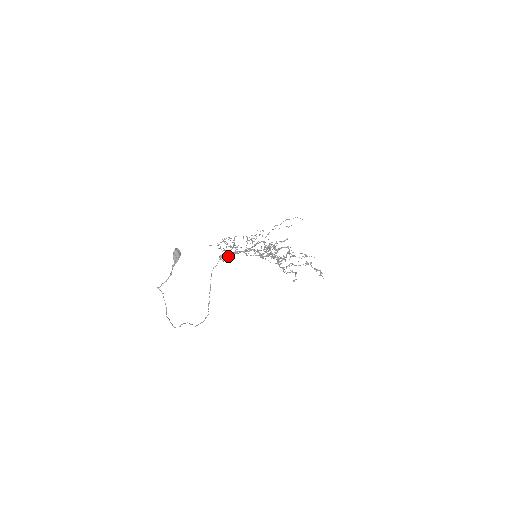
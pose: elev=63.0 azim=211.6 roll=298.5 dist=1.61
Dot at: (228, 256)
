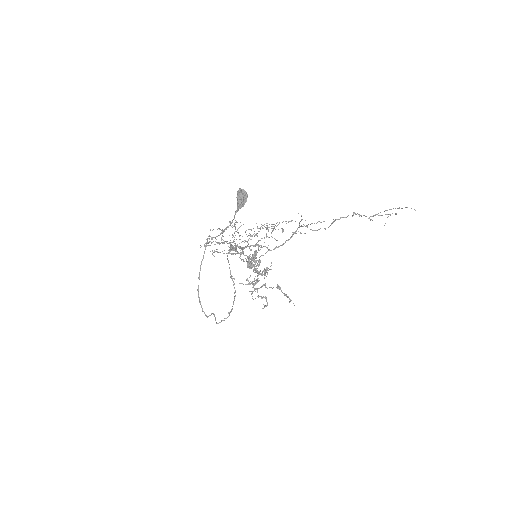
Dot at: occluded
